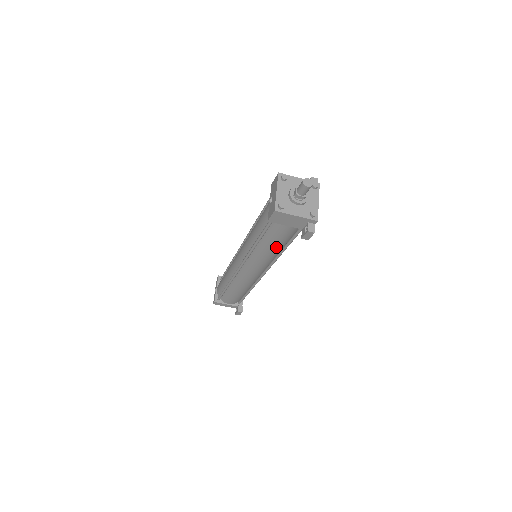
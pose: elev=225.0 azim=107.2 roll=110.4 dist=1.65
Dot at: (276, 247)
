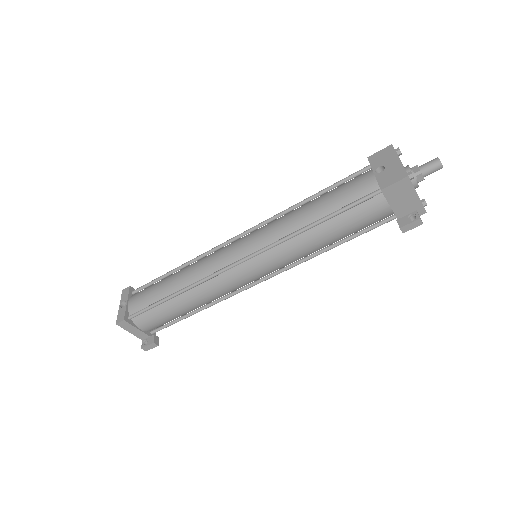
Dot at: (333, 239)
